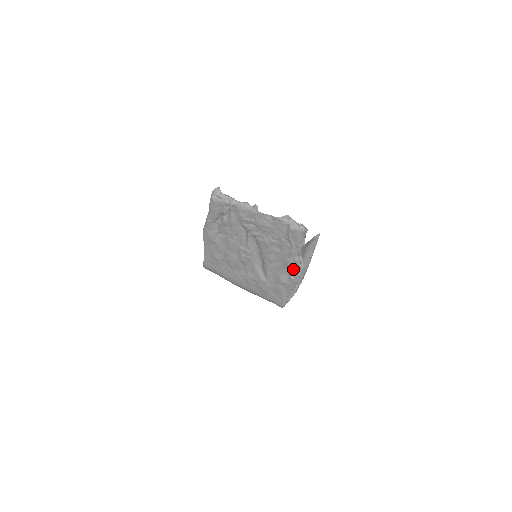
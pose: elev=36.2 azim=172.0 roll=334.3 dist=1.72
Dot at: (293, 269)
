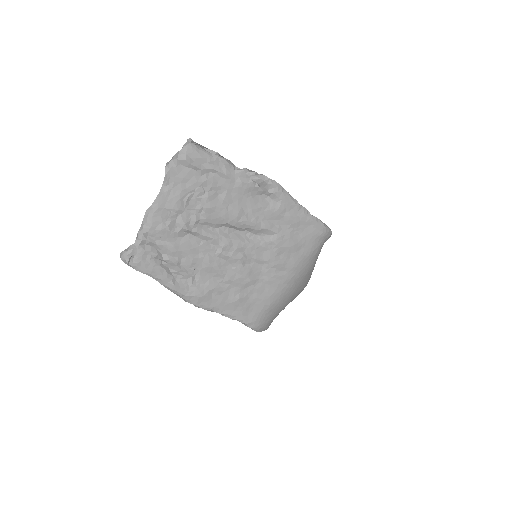
Dot at: (256, 184)
